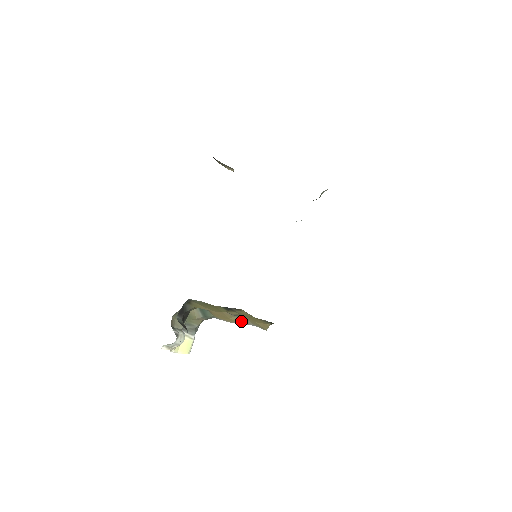
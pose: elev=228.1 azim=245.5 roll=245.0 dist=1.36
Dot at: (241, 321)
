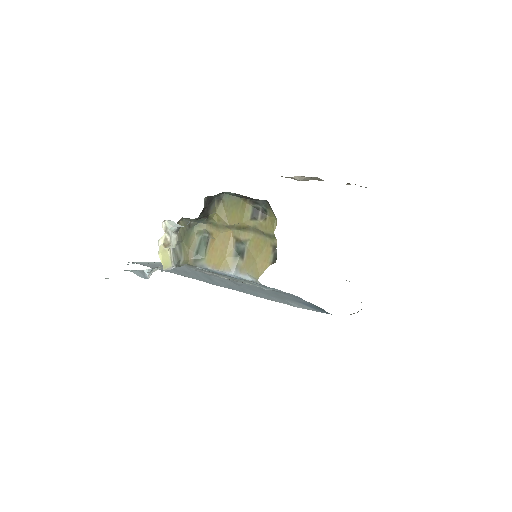
Dot at: (233, 268)
